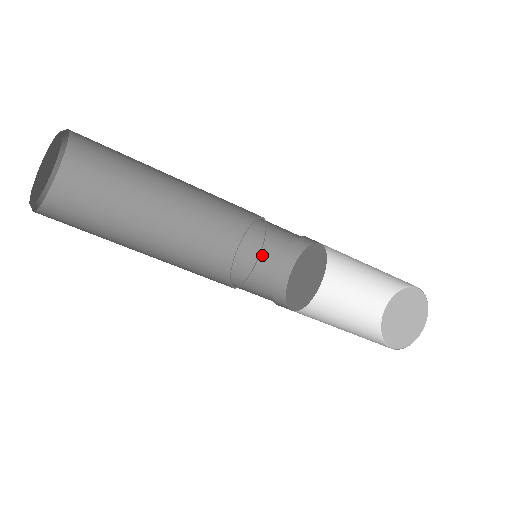
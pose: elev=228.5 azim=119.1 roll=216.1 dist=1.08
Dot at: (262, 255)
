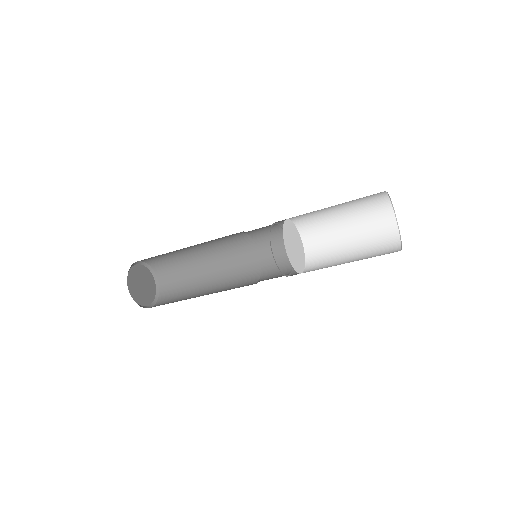
Dot at: (262, 228)
